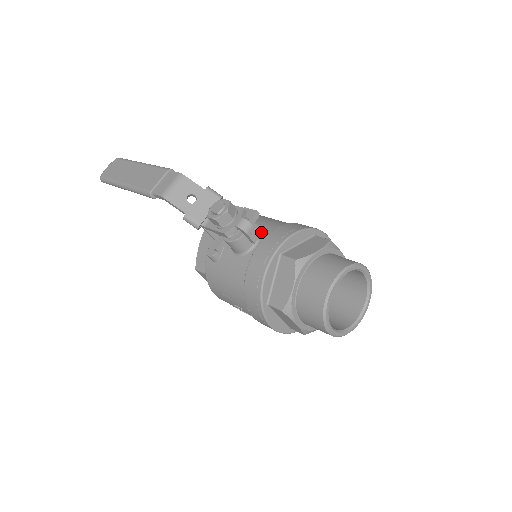
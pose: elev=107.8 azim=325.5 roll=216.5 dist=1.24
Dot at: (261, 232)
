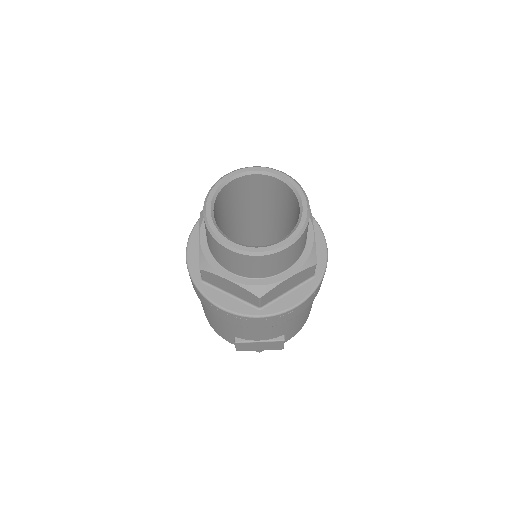
Dot at: occluded
